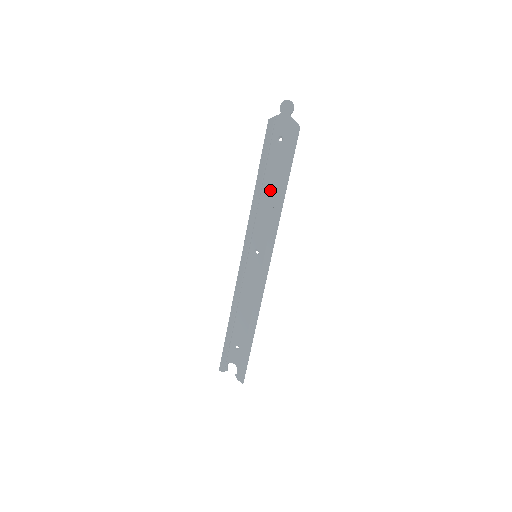
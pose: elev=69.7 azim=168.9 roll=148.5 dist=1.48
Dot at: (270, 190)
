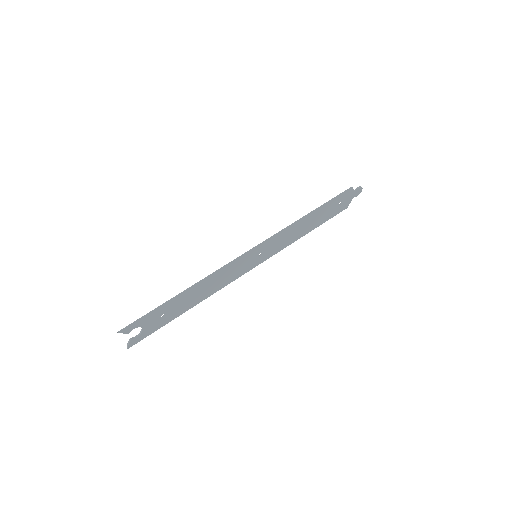
Dot at: (307, 223)
